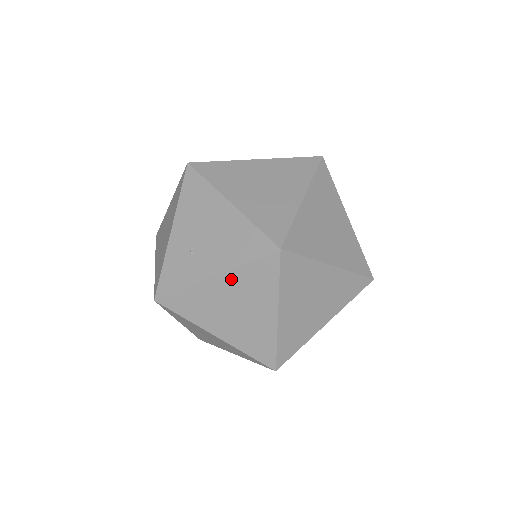
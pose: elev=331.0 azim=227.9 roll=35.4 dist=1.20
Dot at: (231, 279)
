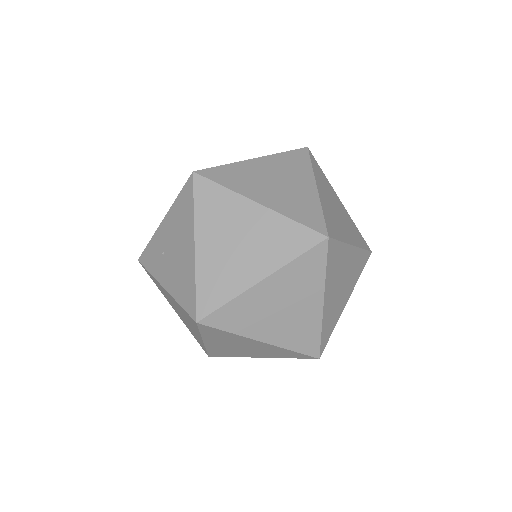
Dot at: (174, 300)
